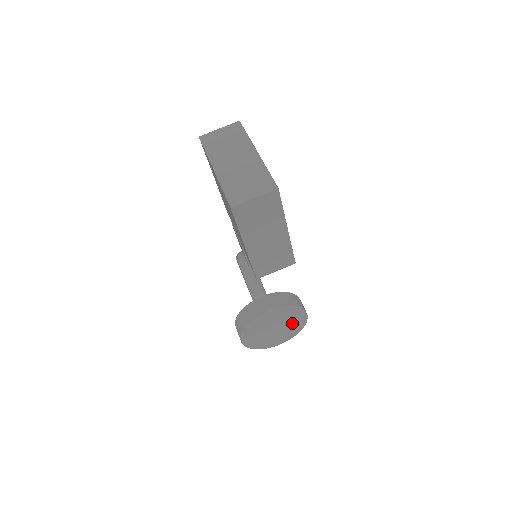
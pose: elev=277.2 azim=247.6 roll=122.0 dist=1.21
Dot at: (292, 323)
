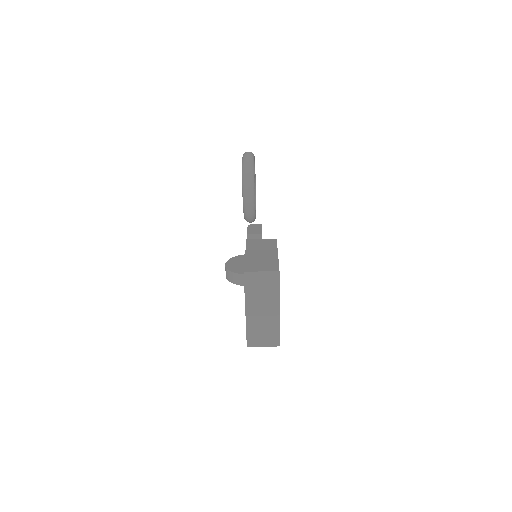
Dot at: occluded
